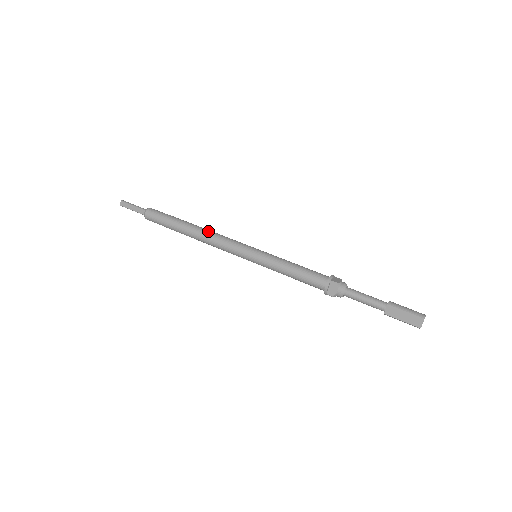
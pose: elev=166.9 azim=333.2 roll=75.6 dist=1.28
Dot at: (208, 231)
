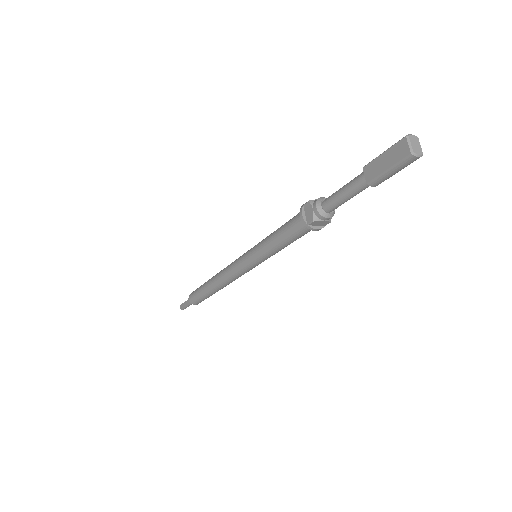
Dot at: occluded
